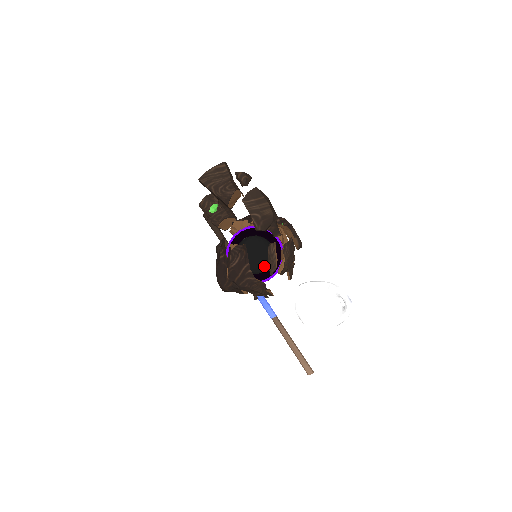
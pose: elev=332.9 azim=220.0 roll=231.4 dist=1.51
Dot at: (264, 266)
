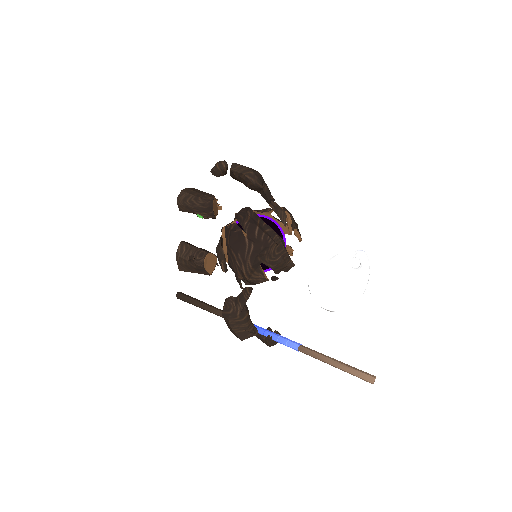
Dot at: occluded
